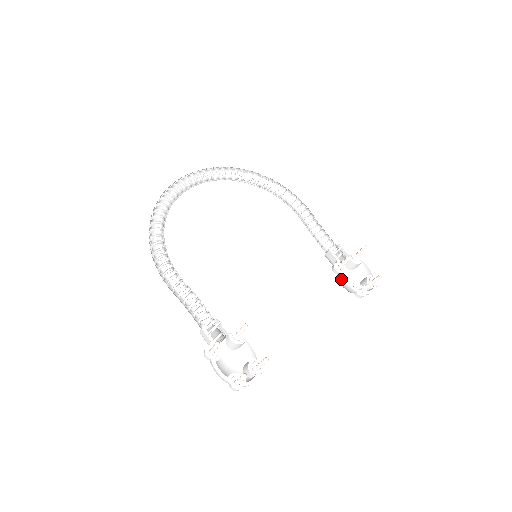
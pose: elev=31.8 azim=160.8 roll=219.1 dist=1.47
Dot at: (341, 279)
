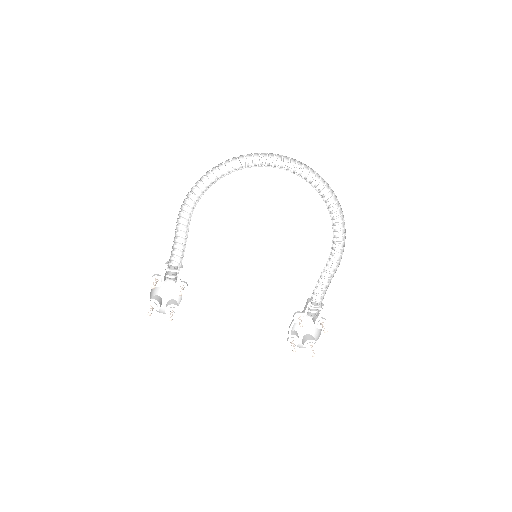
Dot at: (291, 323)
